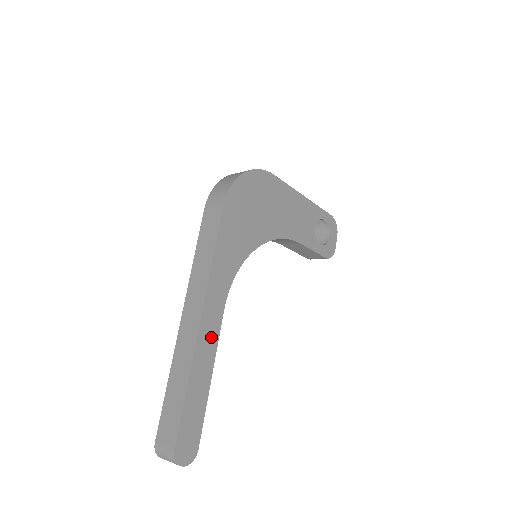
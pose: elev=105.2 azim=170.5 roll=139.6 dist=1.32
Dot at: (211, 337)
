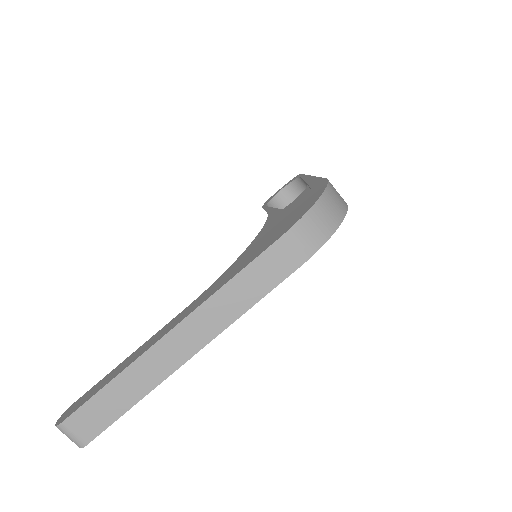
Dot at: occluded
